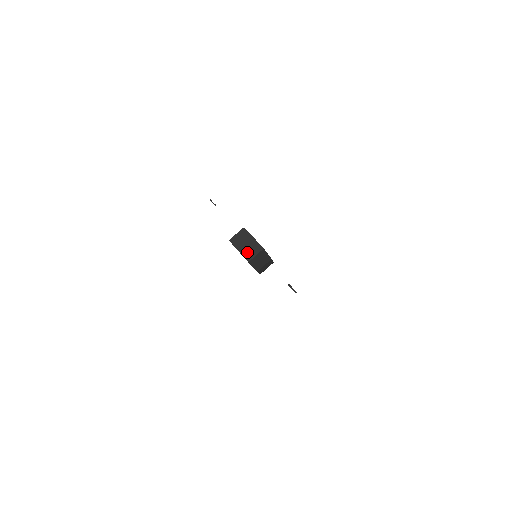
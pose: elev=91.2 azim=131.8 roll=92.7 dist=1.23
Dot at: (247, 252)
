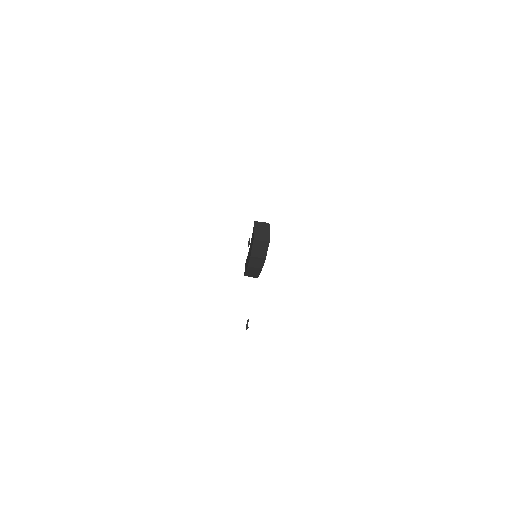
Dot at: (258, 235)
